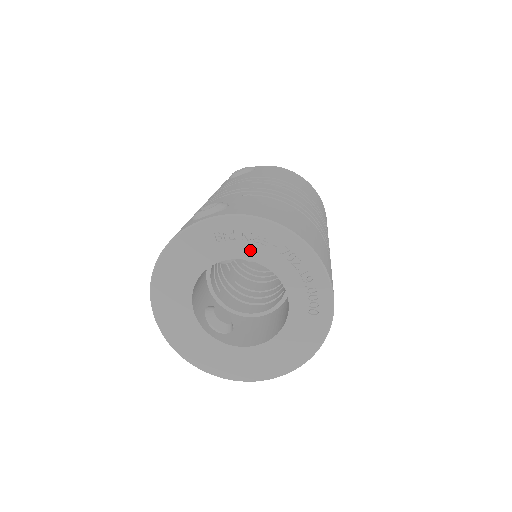
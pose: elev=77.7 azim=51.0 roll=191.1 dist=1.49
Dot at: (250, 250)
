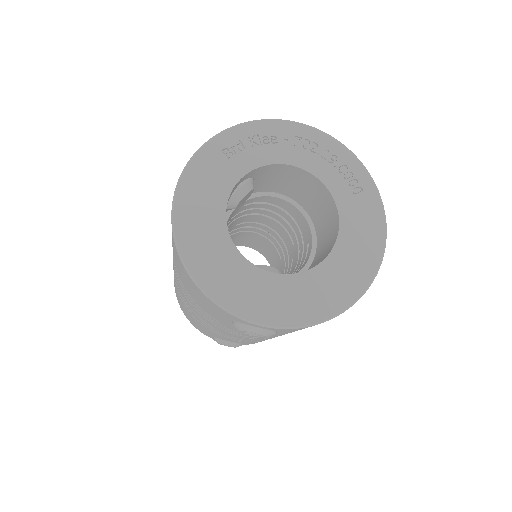
Dot at: (265, 154)
